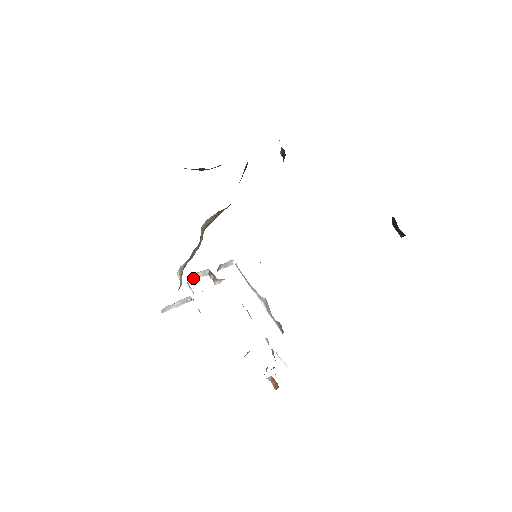
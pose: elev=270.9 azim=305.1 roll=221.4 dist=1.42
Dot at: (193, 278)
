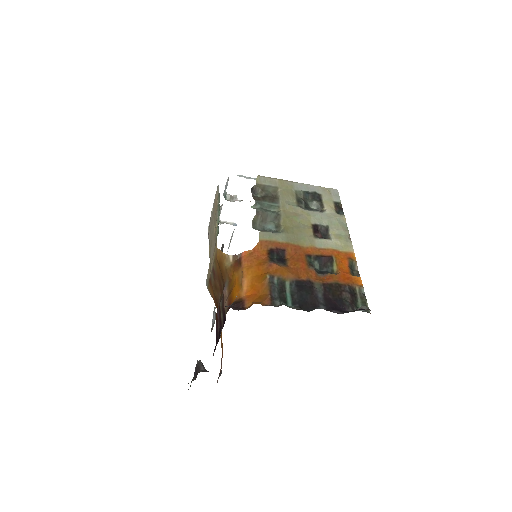
Dot at: (219, 216)
